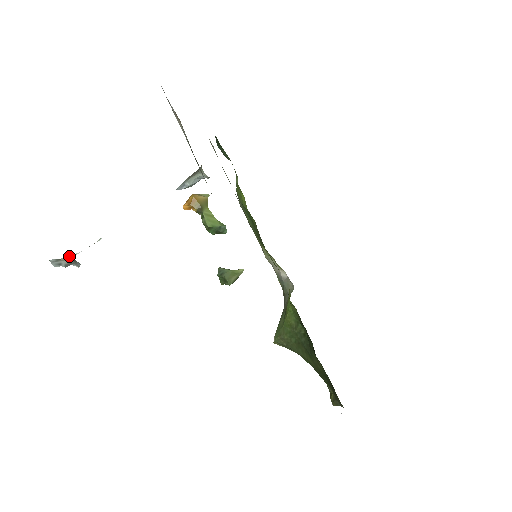
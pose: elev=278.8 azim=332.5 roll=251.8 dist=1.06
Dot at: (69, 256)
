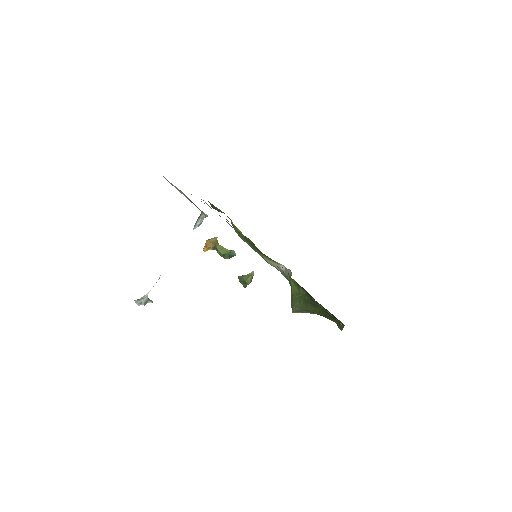
Dot at: (145, 295)
